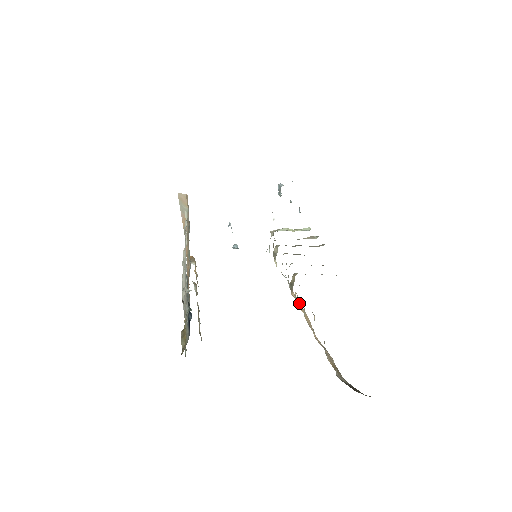
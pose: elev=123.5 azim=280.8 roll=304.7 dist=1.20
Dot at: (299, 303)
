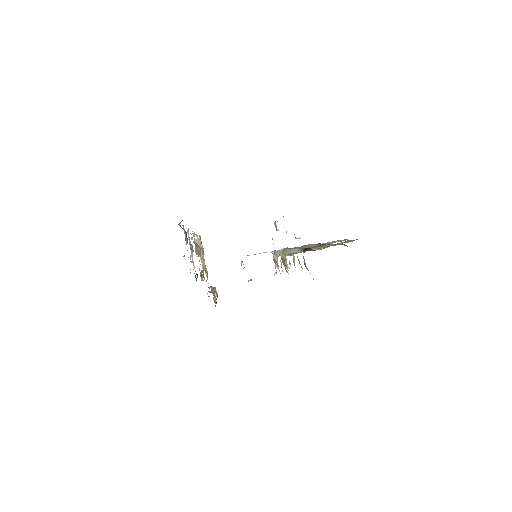
Dot at: occluded
